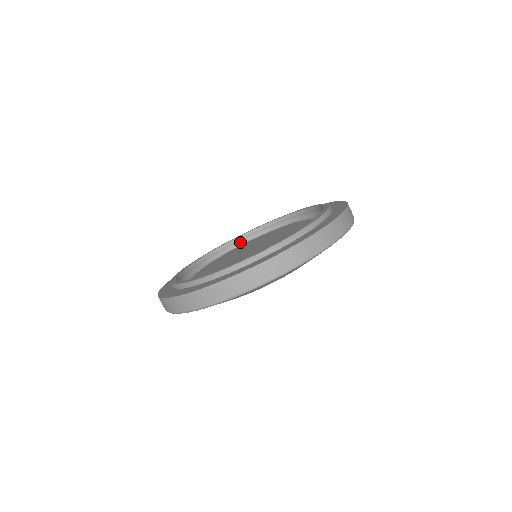
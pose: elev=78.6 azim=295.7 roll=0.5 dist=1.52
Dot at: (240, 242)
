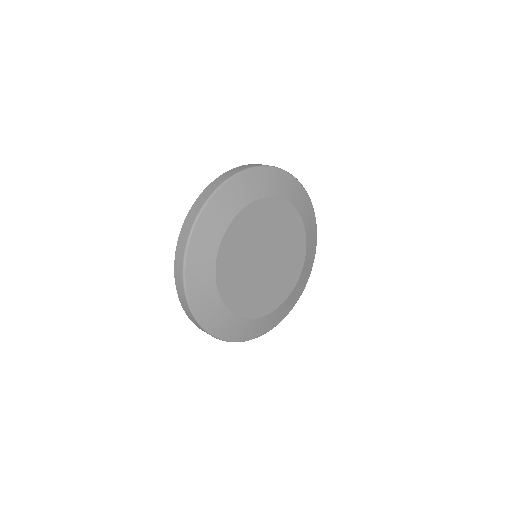
Dot at: occluded
